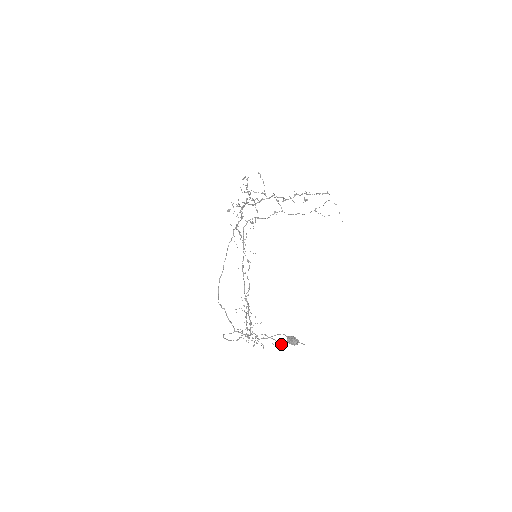
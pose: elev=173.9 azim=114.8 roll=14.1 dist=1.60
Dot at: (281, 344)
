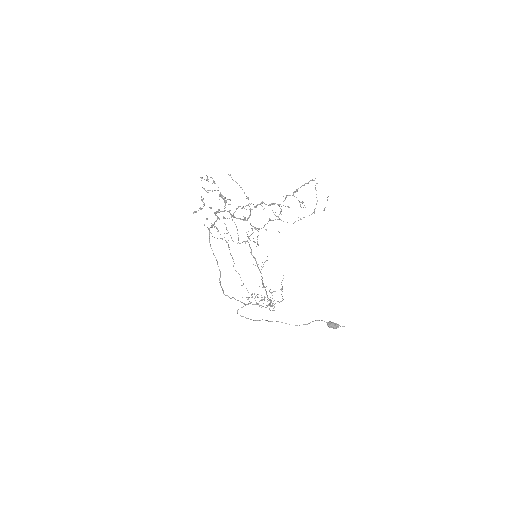
Dot at: occluded
